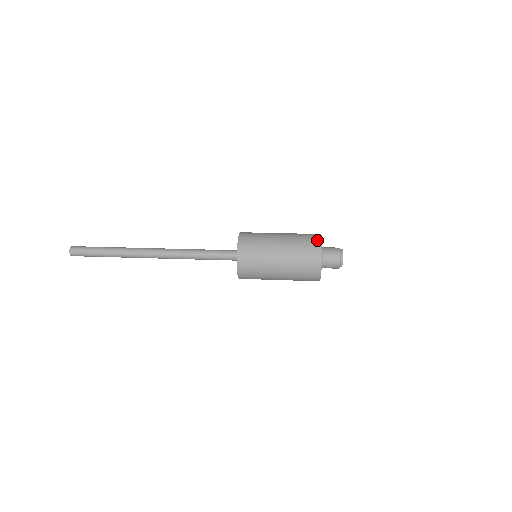
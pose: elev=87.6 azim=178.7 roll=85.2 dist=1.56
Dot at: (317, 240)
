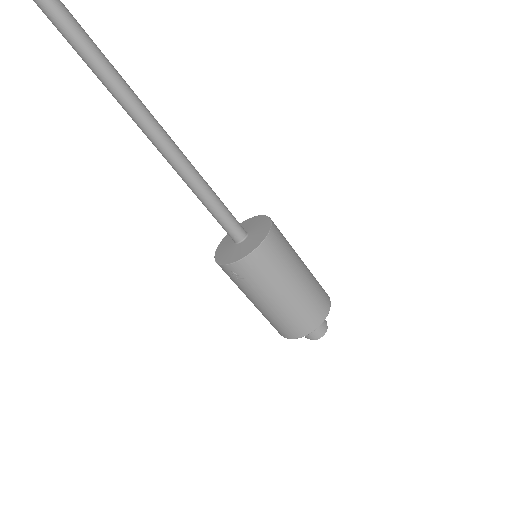
Dot at: occluded
